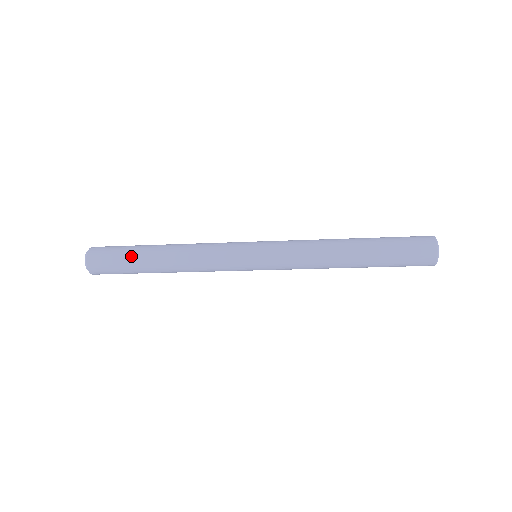
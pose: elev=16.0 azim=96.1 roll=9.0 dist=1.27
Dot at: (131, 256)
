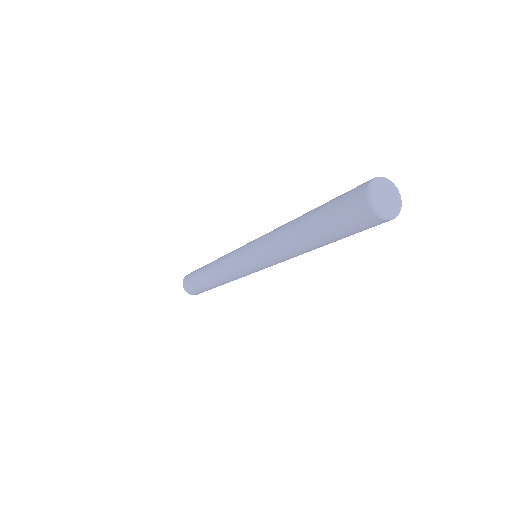
Dot at: (197, 272)
